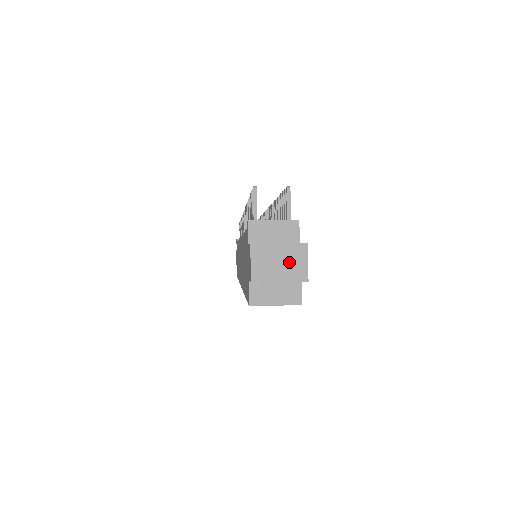
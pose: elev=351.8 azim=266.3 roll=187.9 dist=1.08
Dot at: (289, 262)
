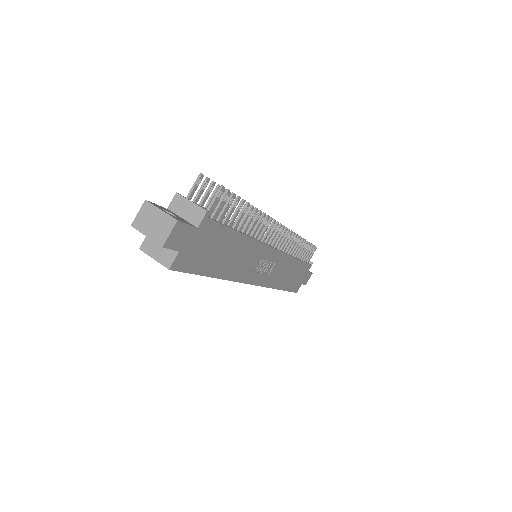
Dot at: (159, 226)
